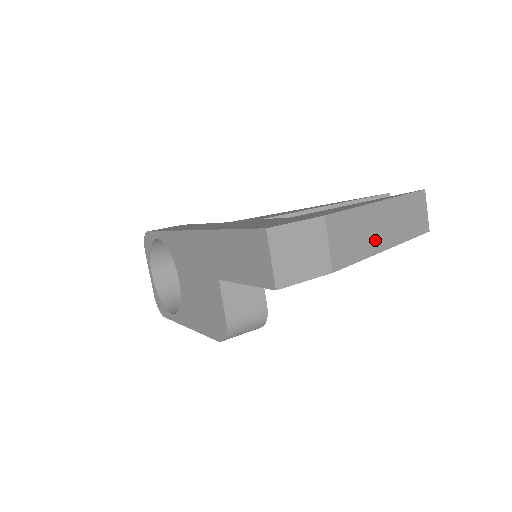
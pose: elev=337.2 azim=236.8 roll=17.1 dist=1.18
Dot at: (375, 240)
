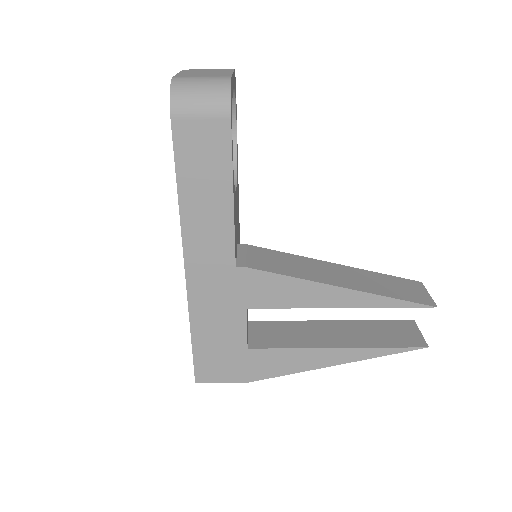
Dot at: occluded
